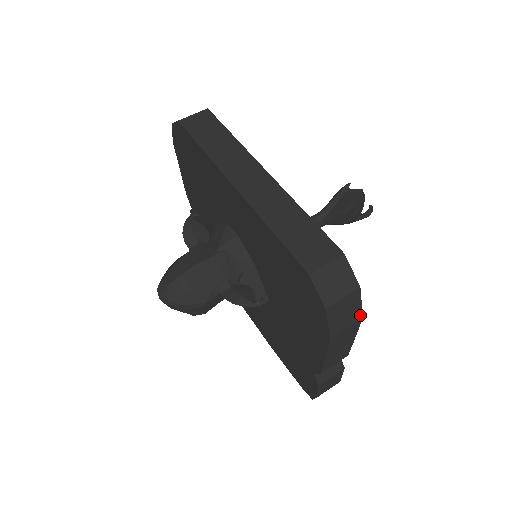
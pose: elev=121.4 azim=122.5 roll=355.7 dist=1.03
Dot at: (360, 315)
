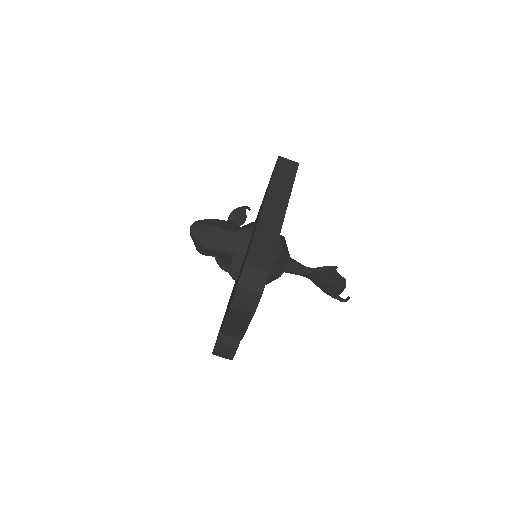
Dot at: (254, 311)
